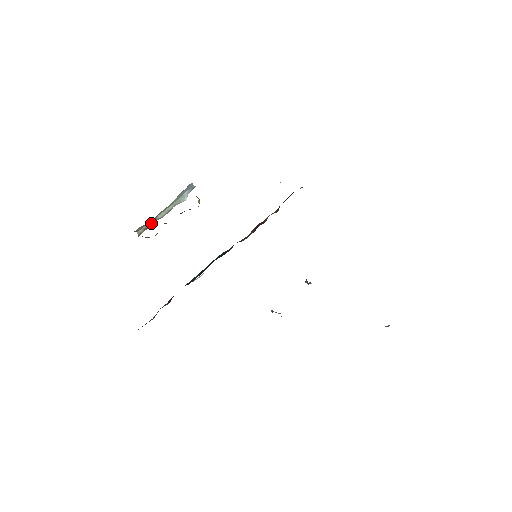
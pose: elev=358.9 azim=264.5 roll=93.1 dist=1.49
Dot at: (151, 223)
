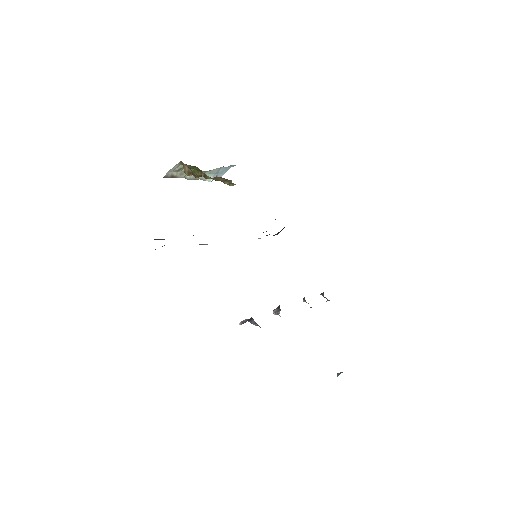
Dot at: (180, 175)
